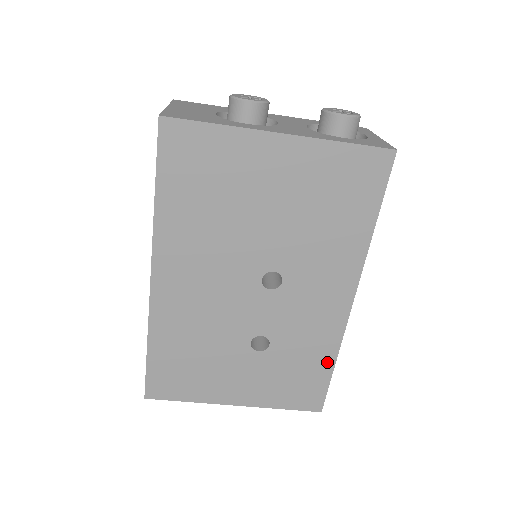
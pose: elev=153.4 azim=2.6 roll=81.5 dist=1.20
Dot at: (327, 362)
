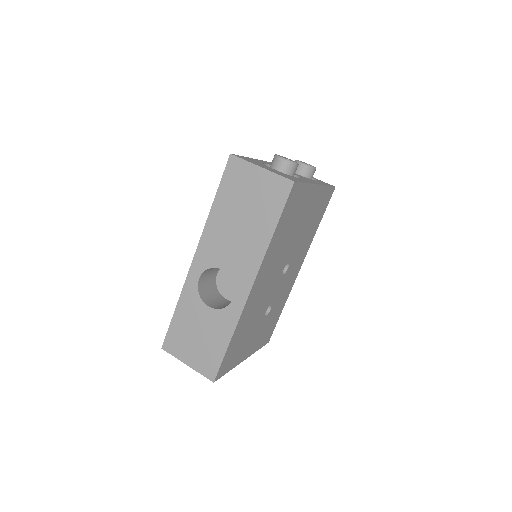
Dot at: (281, 309)
